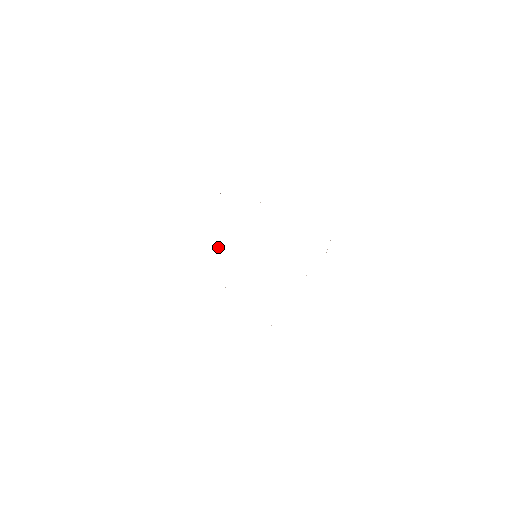
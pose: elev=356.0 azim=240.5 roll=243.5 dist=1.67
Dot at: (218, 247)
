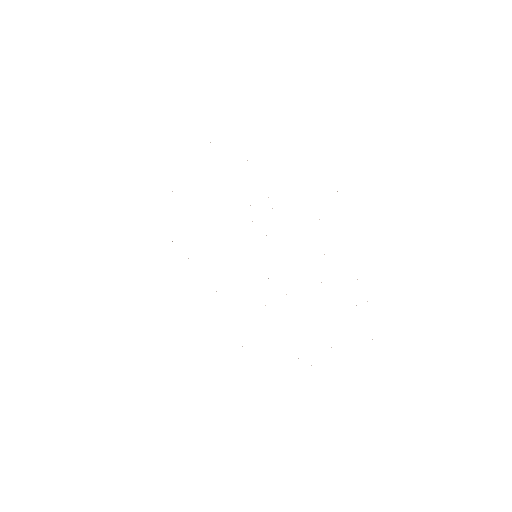
Dot at: occluded
